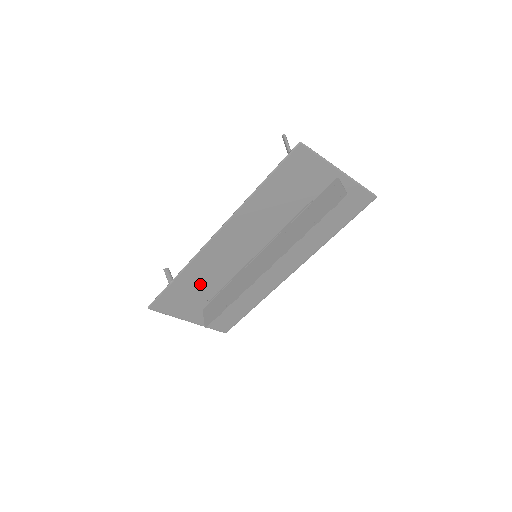
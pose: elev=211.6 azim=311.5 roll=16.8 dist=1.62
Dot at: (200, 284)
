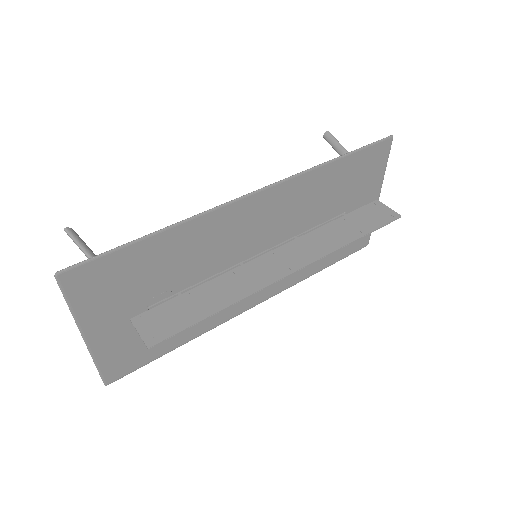
Dot at: (169, 266)
